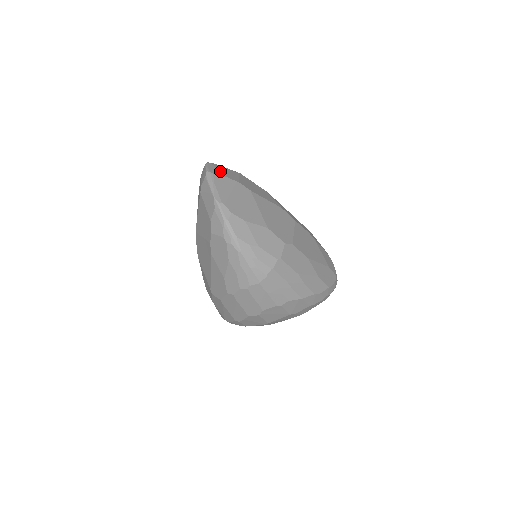
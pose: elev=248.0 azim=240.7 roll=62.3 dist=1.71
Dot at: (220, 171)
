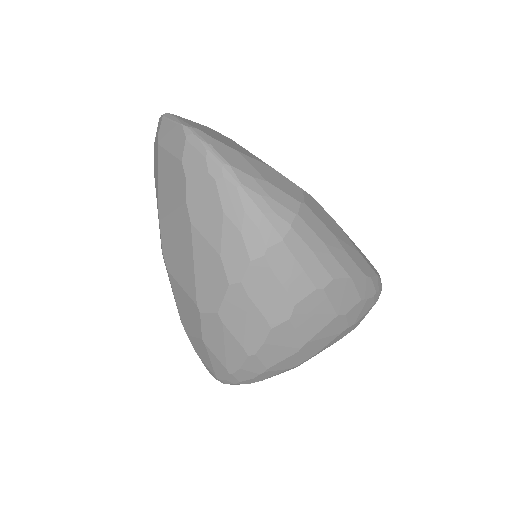
Dot at: occluded
